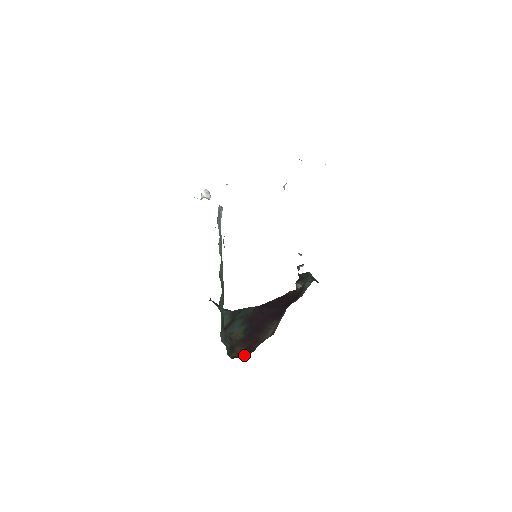
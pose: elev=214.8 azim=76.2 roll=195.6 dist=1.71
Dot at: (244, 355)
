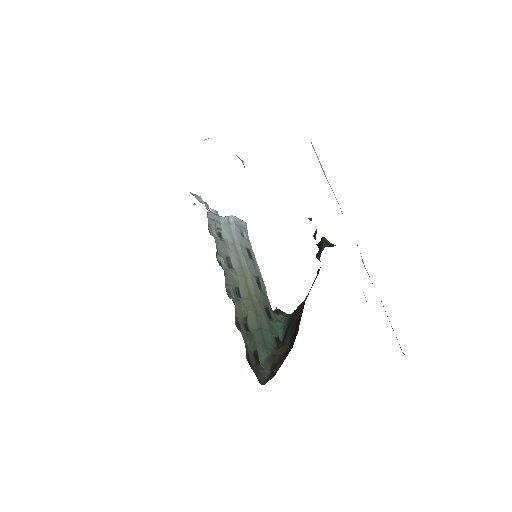
Dot at: occluded
